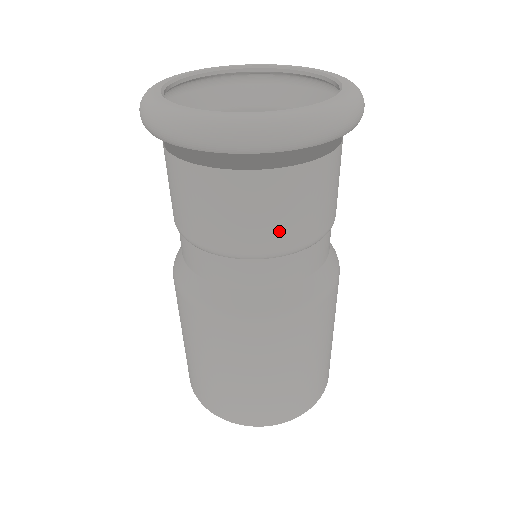
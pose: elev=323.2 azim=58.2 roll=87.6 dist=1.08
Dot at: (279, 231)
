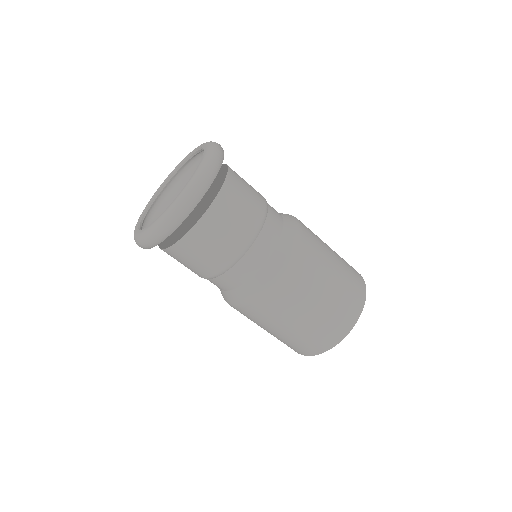
Dot at: (242, 228)
